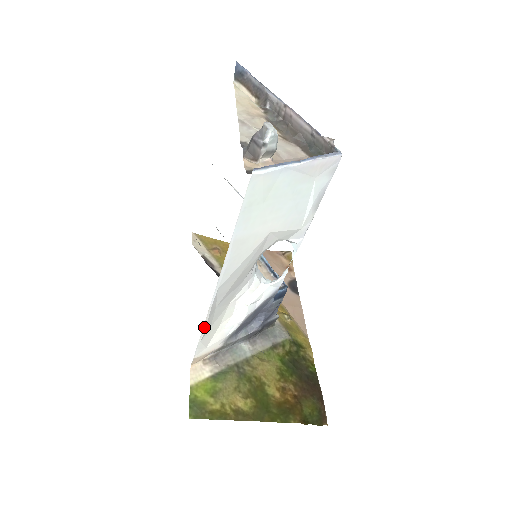
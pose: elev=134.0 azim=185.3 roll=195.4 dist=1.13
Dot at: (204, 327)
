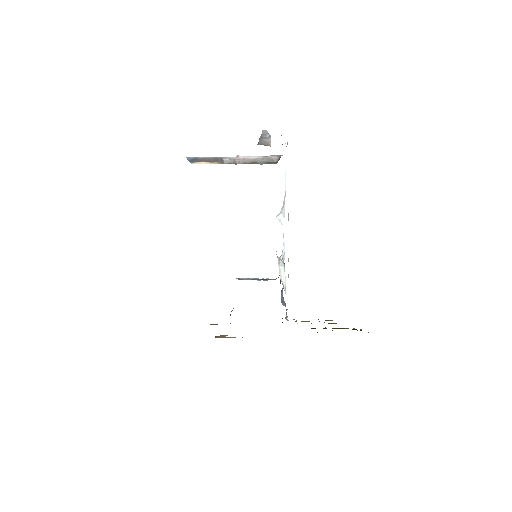
Dot at: (288, 260)
